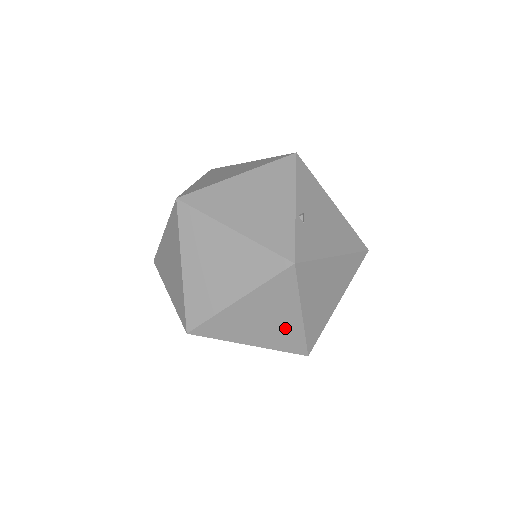
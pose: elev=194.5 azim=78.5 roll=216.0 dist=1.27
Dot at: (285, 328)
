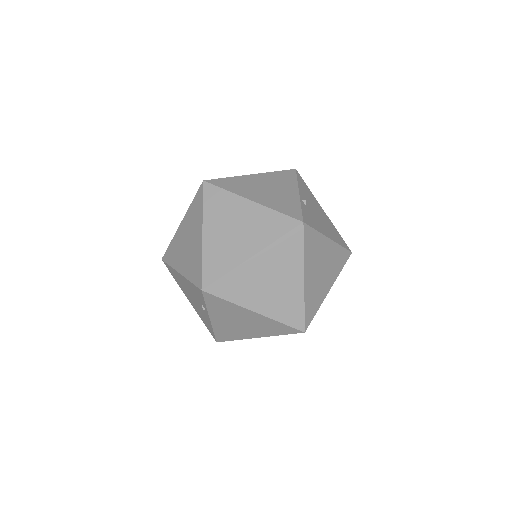
Dot at: (288, 294)
